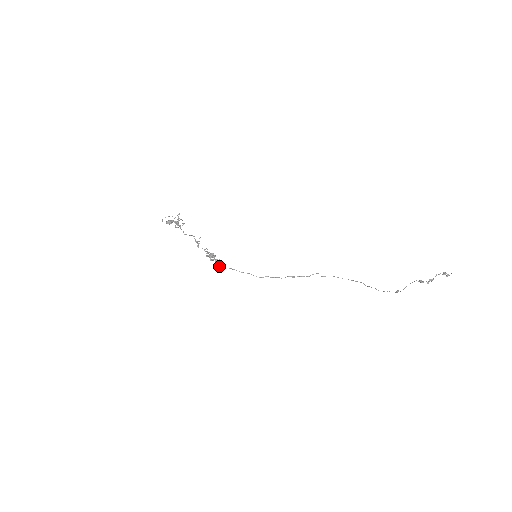
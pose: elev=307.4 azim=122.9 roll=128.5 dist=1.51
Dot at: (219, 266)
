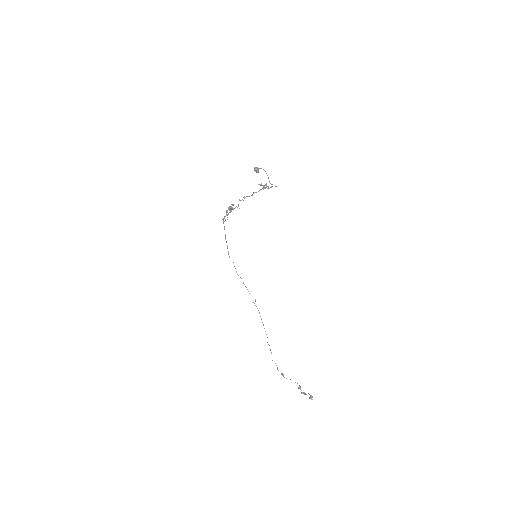
Dot at: occluded
